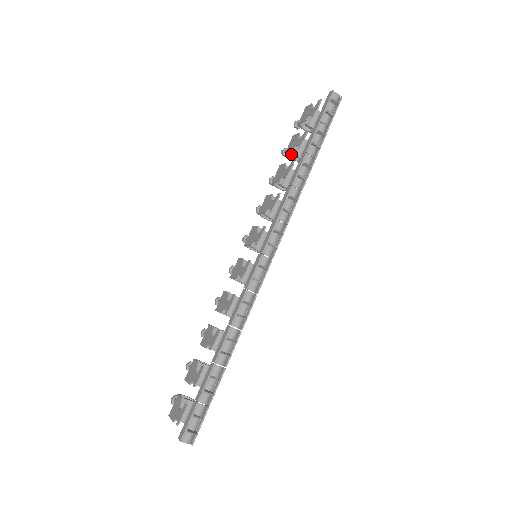
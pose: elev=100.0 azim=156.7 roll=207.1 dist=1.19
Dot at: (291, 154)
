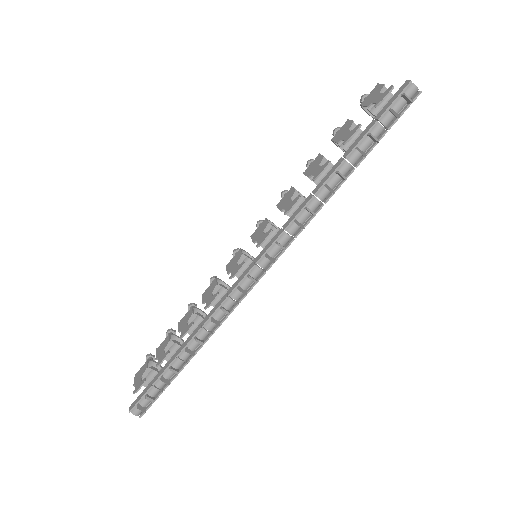
Dot at: occluded
